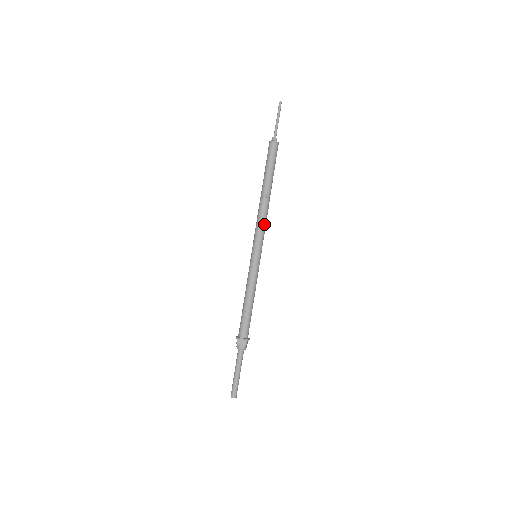
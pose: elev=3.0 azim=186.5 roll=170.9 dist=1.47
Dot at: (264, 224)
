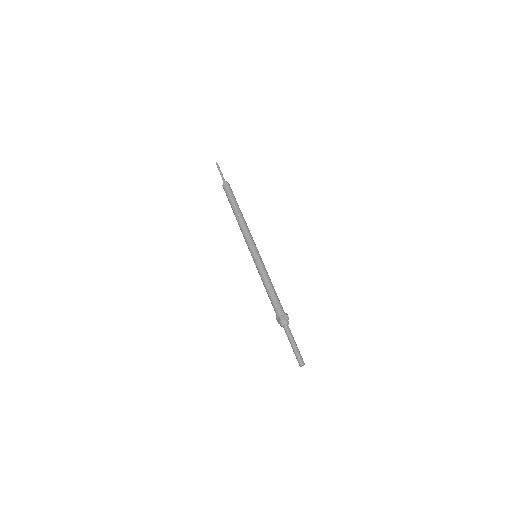
Dot at: (250, 233)
